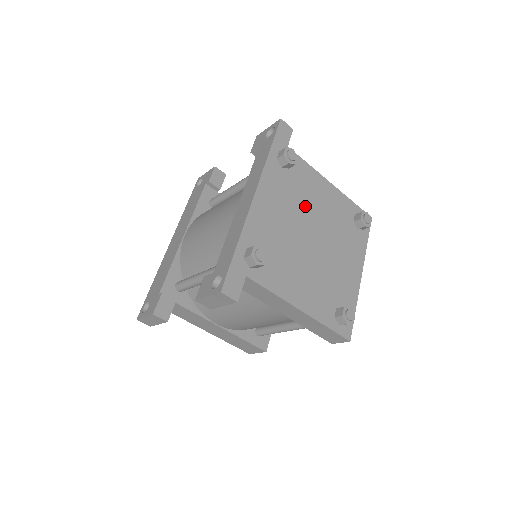
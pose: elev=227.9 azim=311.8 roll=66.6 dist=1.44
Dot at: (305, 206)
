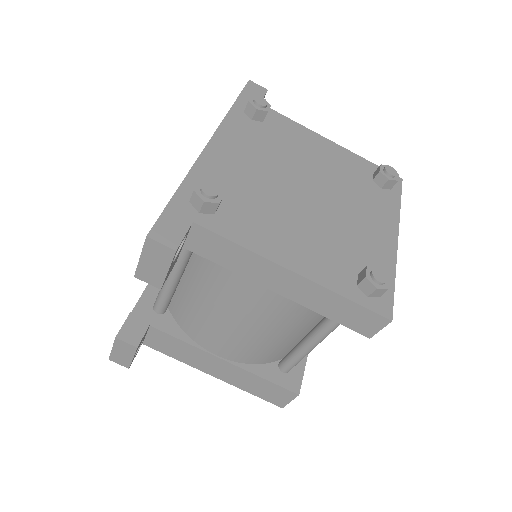
Dot at: (291, 158)
